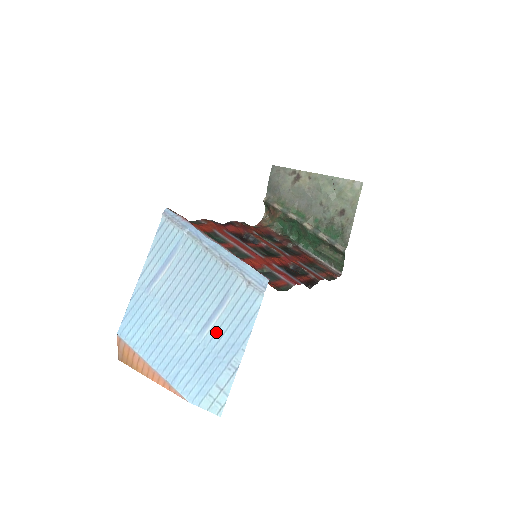
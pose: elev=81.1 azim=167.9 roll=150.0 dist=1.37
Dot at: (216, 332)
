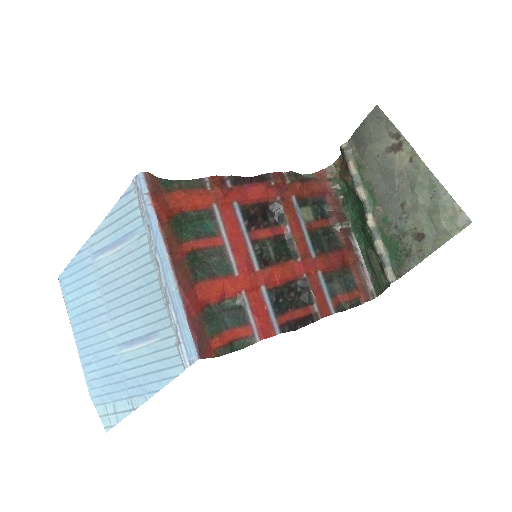
Dot at: (132, 359)
